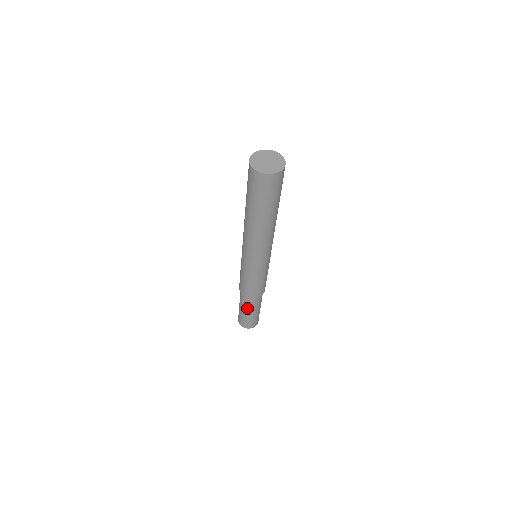
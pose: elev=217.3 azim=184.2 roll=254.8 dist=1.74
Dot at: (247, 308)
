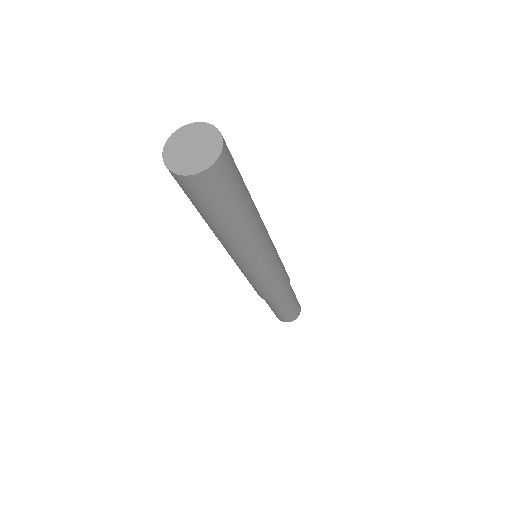
Dot at: (280, 308)
